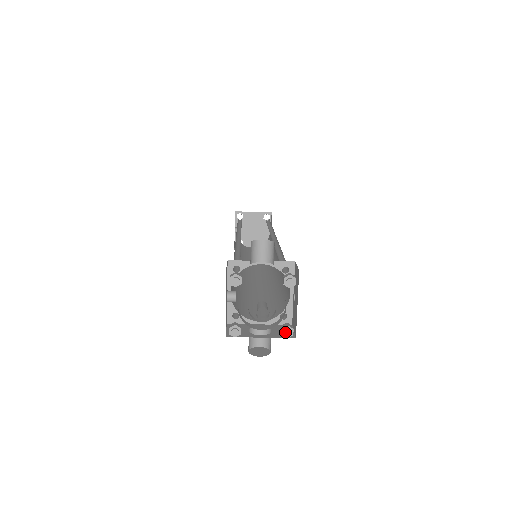
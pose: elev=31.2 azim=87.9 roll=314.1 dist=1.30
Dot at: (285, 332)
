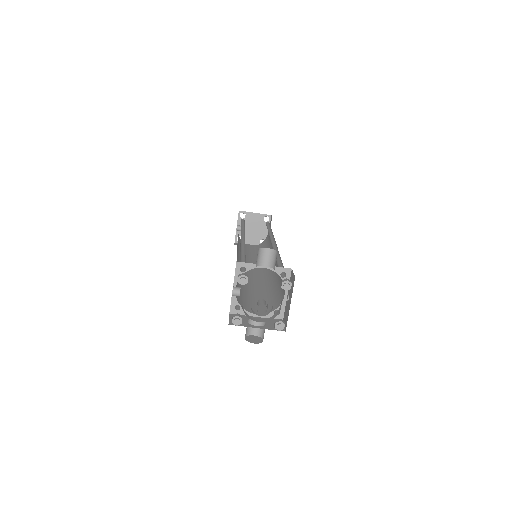
Dot at: (278, 326)
